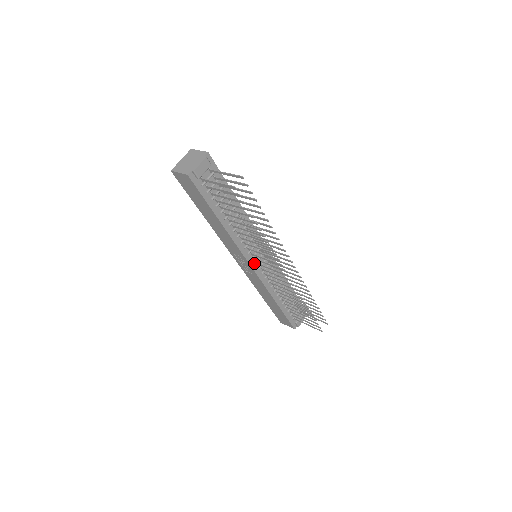
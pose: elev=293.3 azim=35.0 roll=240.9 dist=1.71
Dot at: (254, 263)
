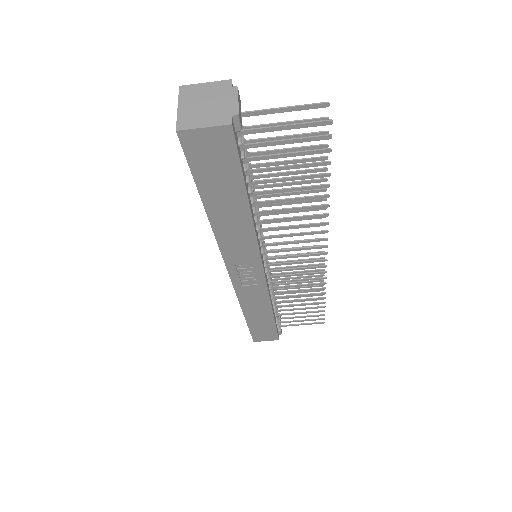
Dot at: occluded
